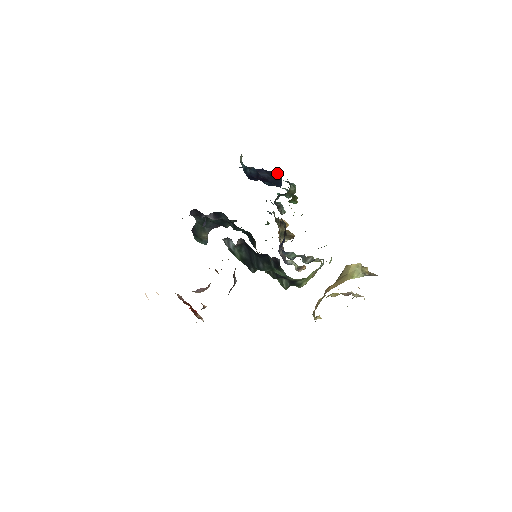
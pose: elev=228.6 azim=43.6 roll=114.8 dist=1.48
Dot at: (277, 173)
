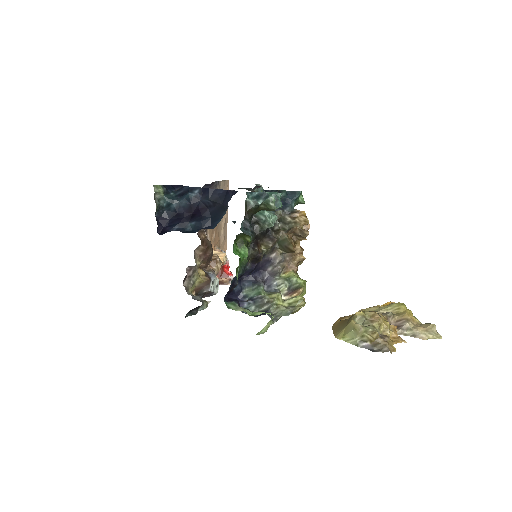
Dot at: (229, 194)
